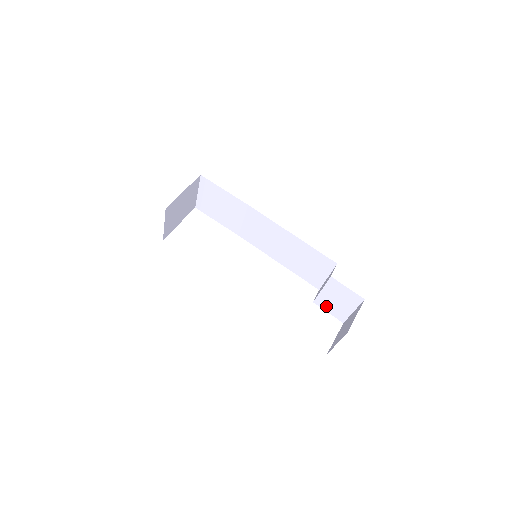
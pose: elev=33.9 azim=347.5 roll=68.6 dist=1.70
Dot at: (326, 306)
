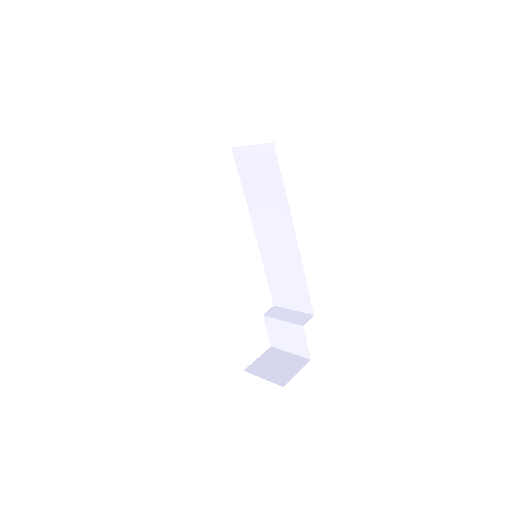
Dot at: (271, 328)
